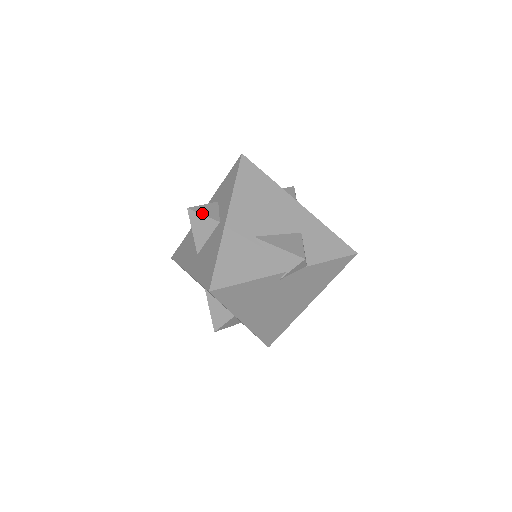
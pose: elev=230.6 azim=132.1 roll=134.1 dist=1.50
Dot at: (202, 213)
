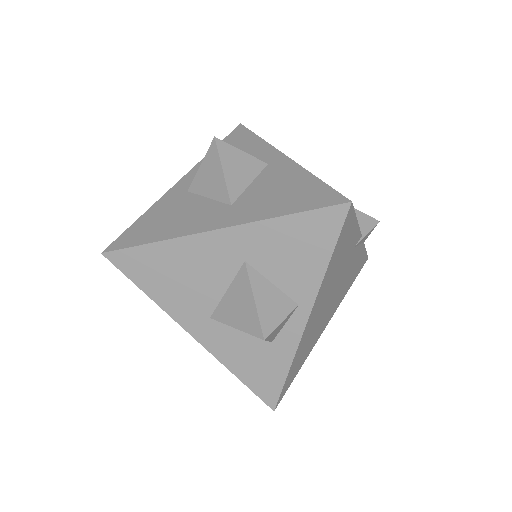
Dot at: (238, 149)
